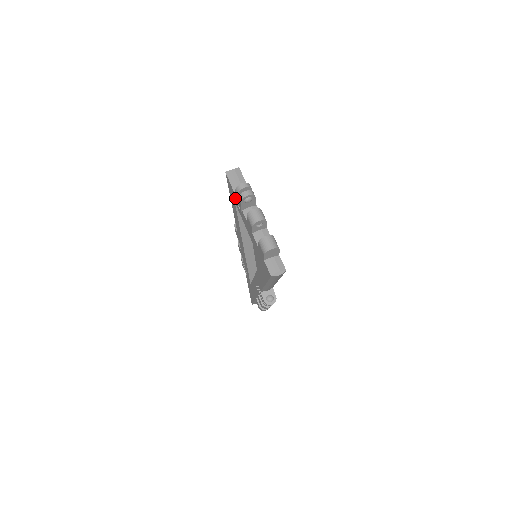
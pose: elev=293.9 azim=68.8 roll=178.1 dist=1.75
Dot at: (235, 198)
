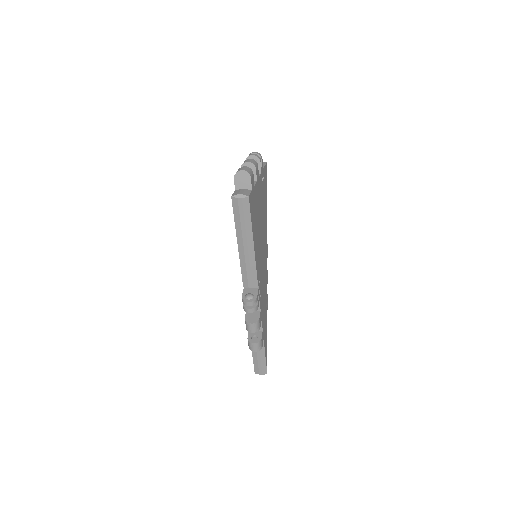
Dot at: occluded
